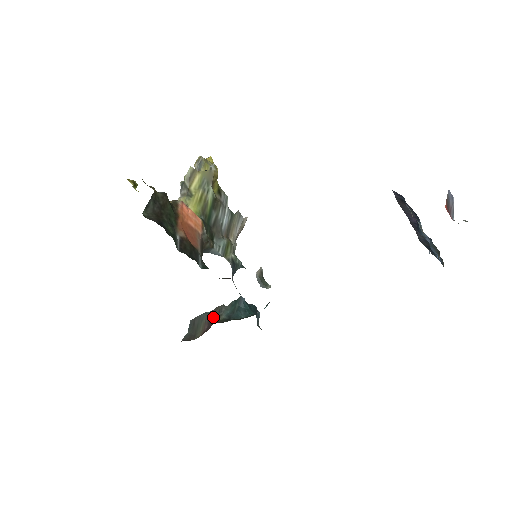
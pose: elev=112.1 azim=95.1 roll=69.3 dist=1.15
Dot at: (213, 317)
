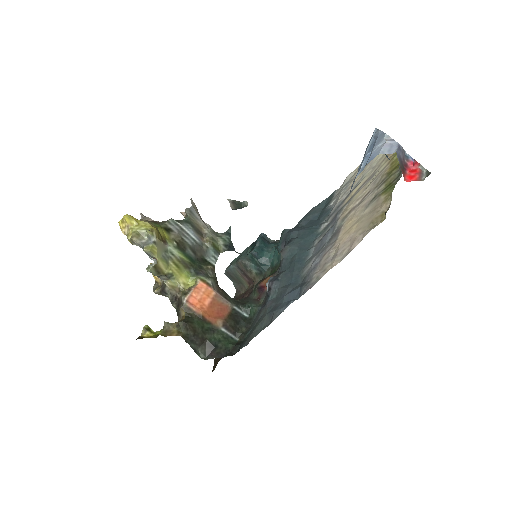
Dot at: (245, 273)
